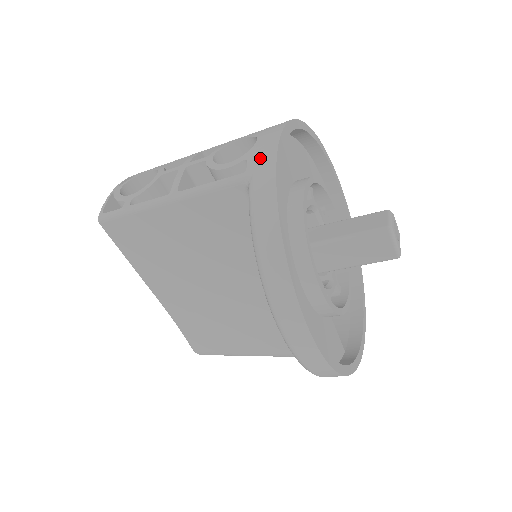
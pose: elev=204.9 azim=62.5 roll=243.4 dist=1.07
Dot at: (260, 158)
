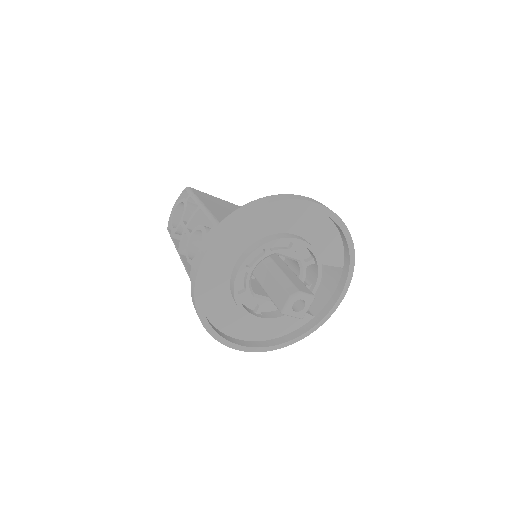
Dot at: (193, 273)
